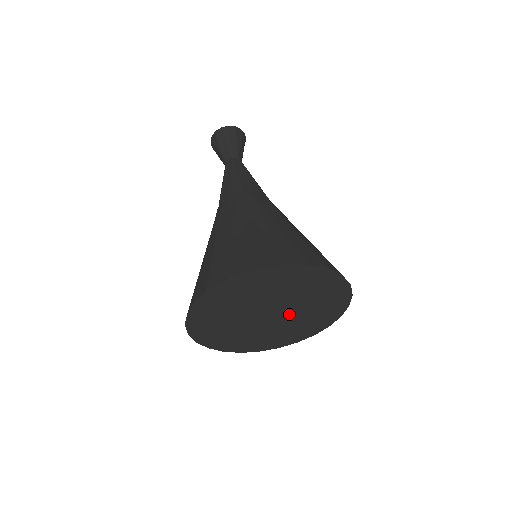
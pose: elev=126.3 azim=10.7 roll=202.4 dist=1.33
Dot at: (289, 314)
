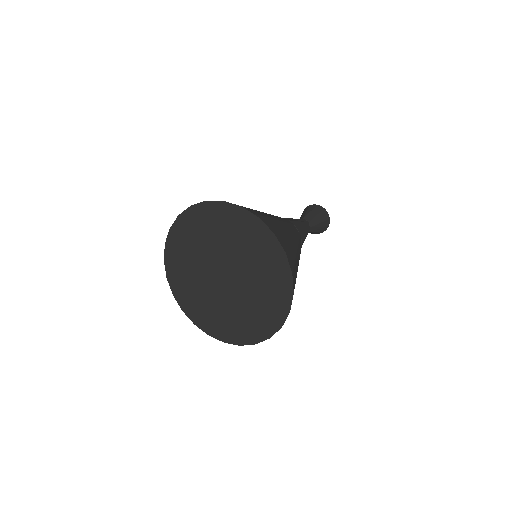
Dot at: (229, 293)
